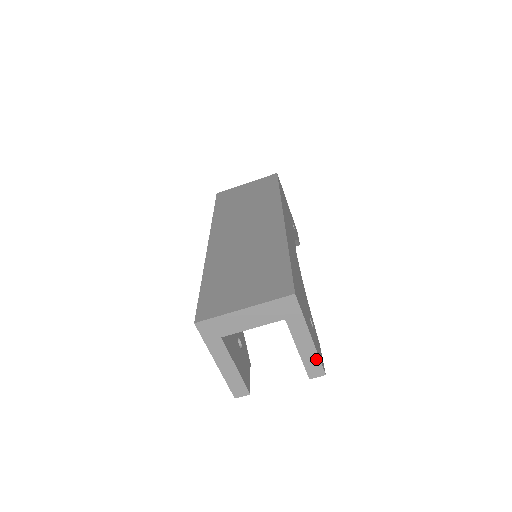
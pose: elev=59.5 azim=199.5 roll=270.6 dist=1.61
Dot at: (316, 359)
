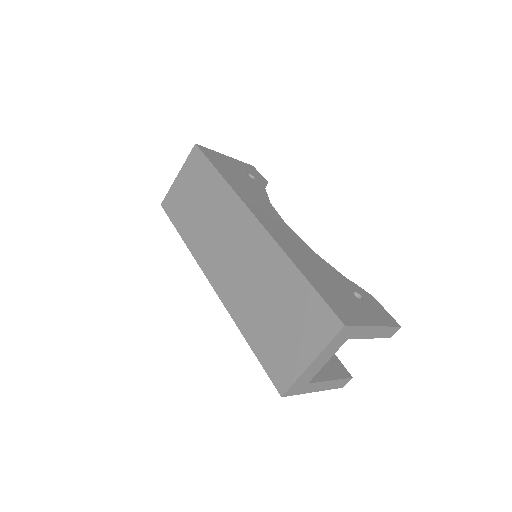
Dot at: (388, 329)
